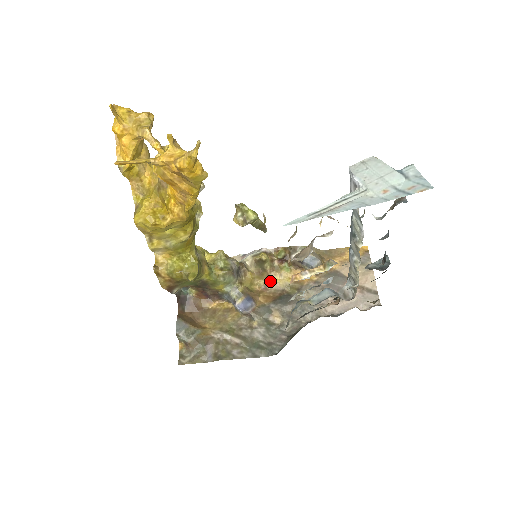
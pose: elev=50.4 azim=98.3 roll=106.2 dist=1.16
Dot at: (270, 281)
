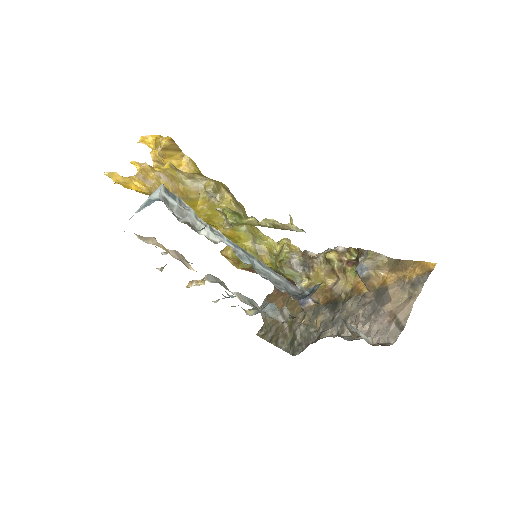
Dot at: (338, 282)
